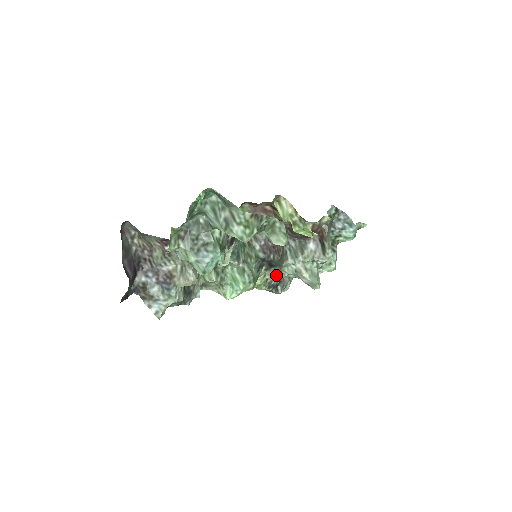
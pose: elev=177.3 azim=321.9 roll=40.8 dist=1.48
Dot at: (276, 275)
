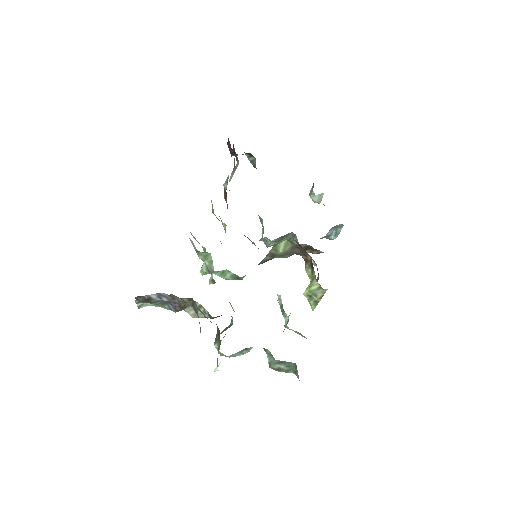
Dot at: occluded
